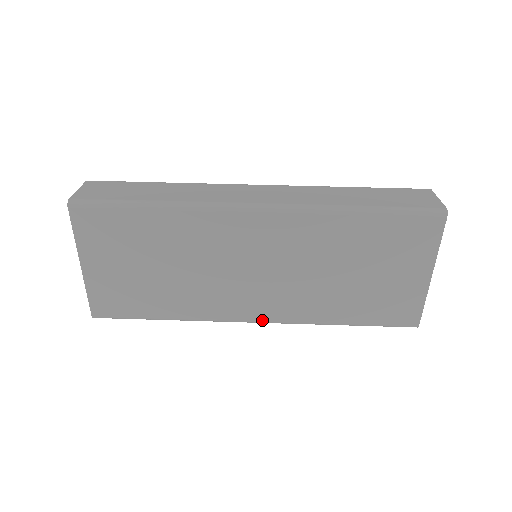
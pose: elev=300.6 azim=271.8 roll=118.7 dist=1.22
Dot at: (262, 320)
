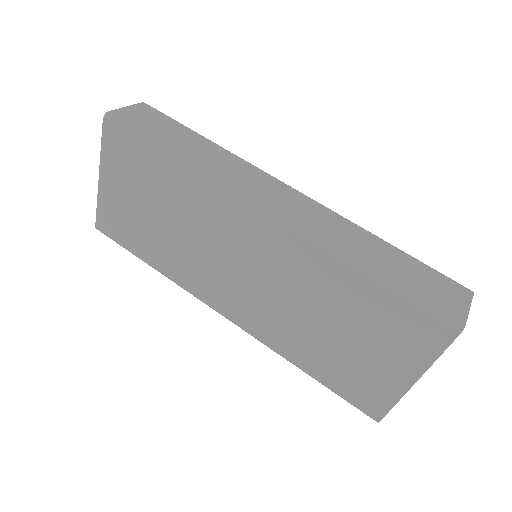
Dot at: (231, 319)
